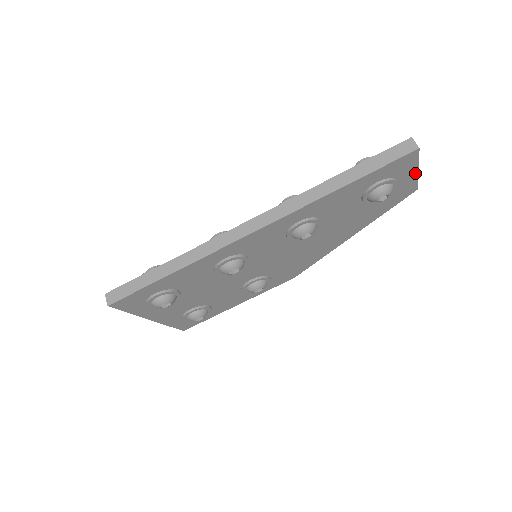
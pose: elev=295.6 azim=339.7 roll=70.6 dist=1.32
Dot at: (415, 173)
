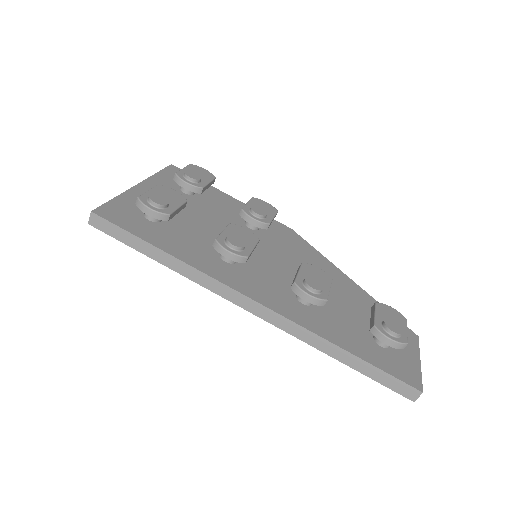
Dot at: occluded
